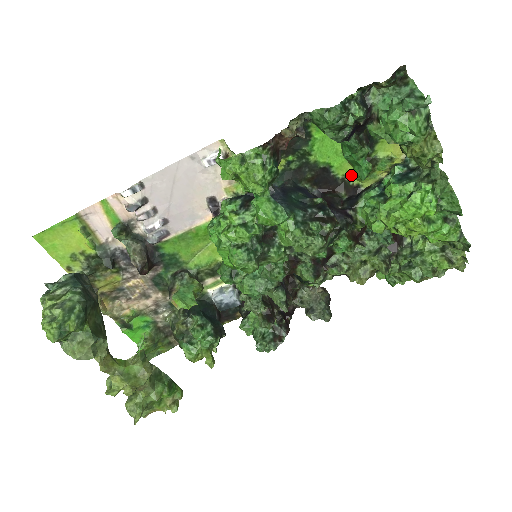
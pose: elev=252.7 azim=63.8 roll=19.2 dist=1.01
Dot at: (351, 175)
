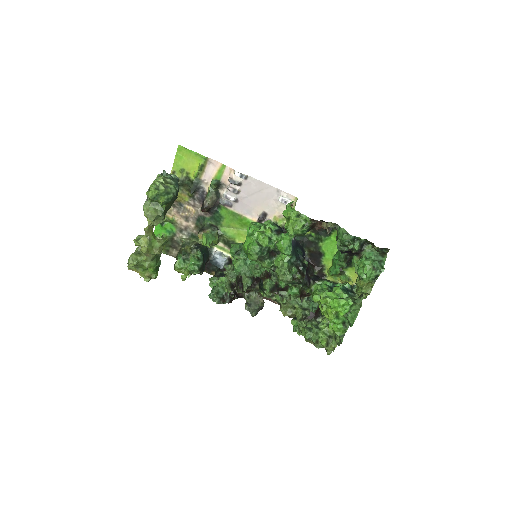
Dot at: (328, 268)
